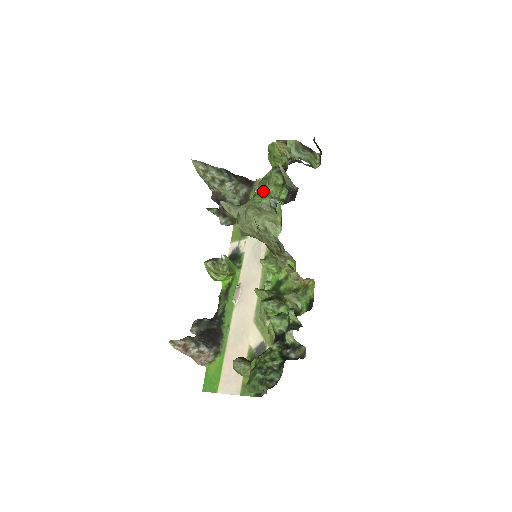
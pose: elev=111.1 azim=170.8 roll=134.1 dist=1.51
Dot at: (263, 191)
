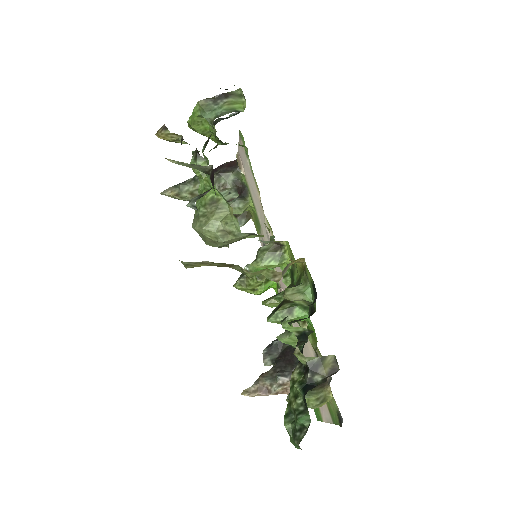
Dot at: (201, 189)
